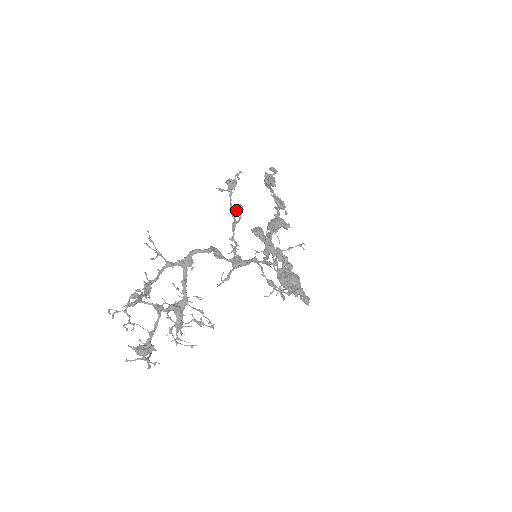
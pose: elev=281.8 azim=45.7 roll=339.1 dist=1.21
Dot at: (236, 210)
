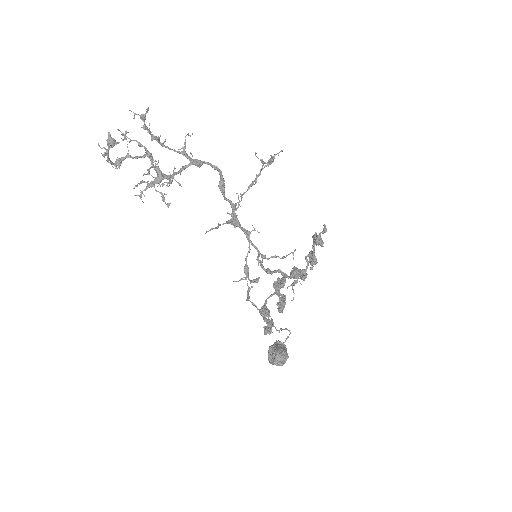
Dot at: (256, 156)
